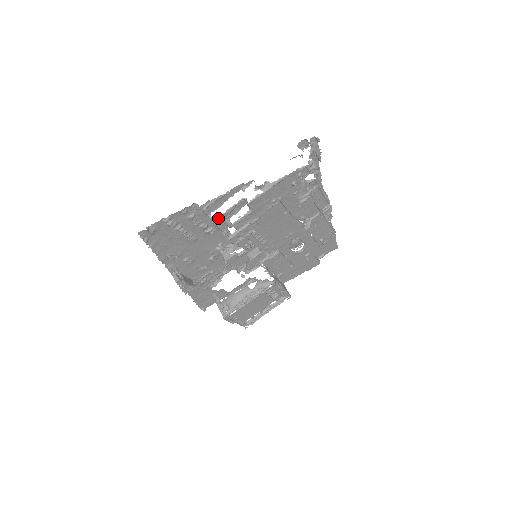
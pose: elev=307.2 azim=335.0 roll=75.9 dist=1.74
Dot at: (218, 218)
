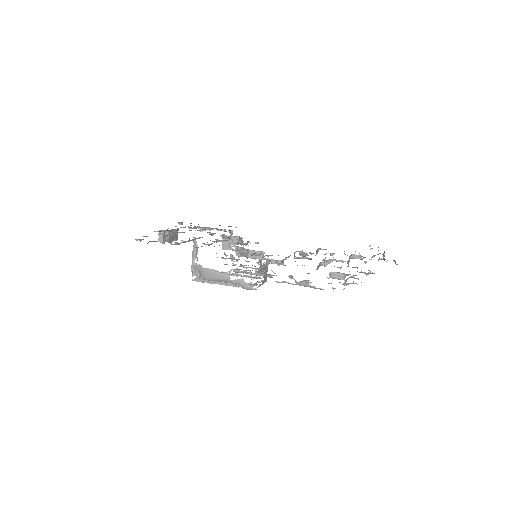
Dot at: (233, 265)
